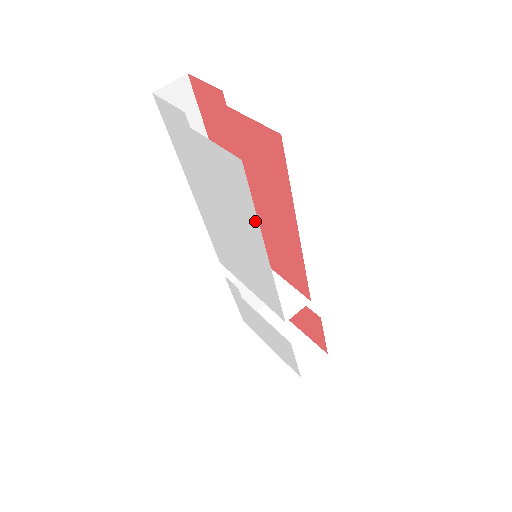
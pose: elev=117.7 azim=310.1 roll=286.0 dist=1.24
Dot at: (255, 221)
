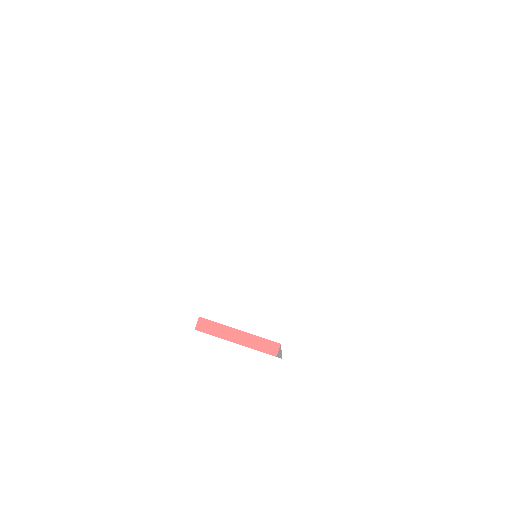
Dot at: (350, 177)
